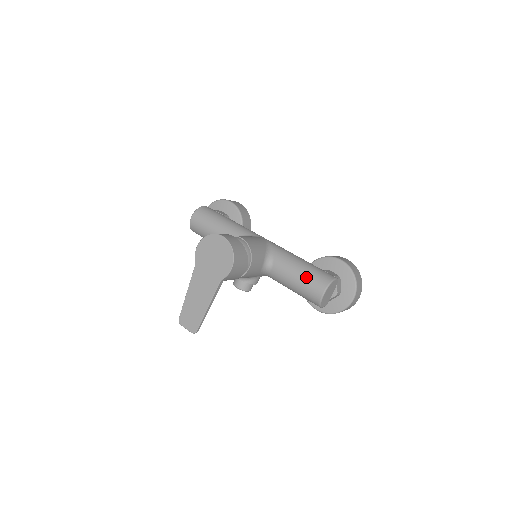
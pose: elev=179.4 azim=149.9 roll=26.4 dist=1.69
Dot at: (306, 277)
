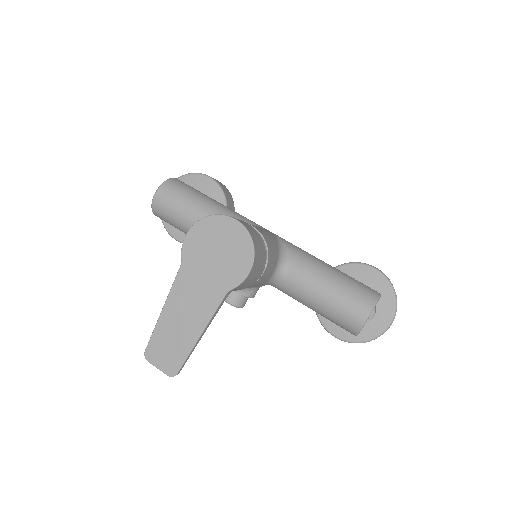
Dot at: (341, 291)
